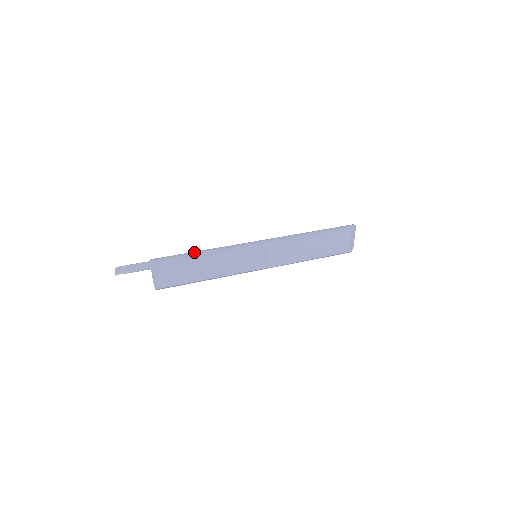
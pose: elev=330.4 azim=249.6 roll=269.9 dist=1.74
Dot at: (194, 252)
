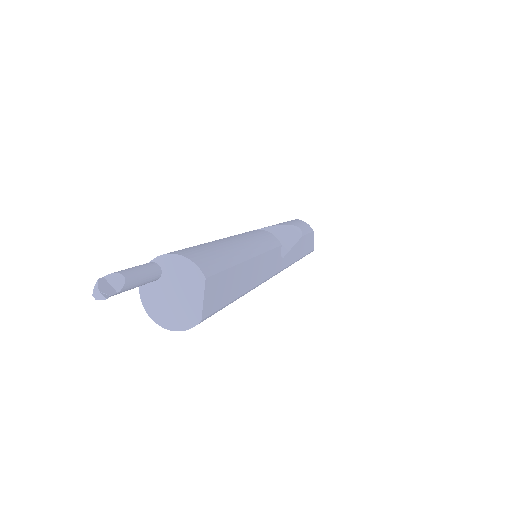
Dot at: occluded
